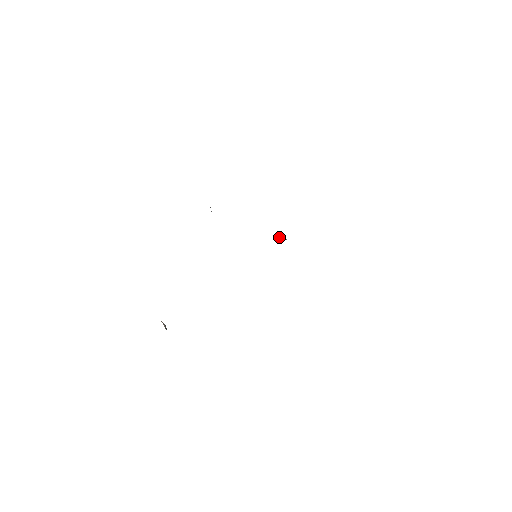
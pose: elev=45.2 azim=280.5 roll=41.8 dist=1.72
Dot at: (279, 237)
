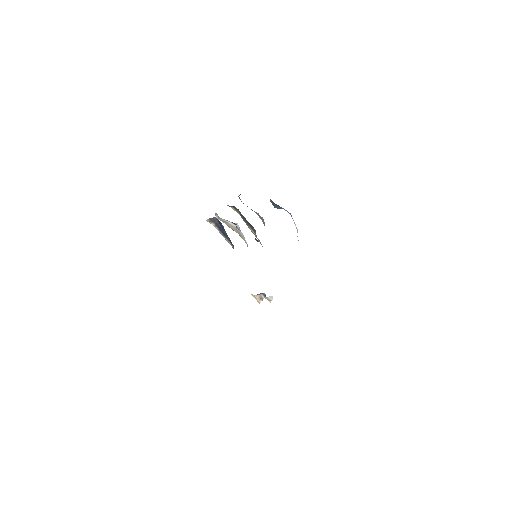
Dot at: (256, 240)
